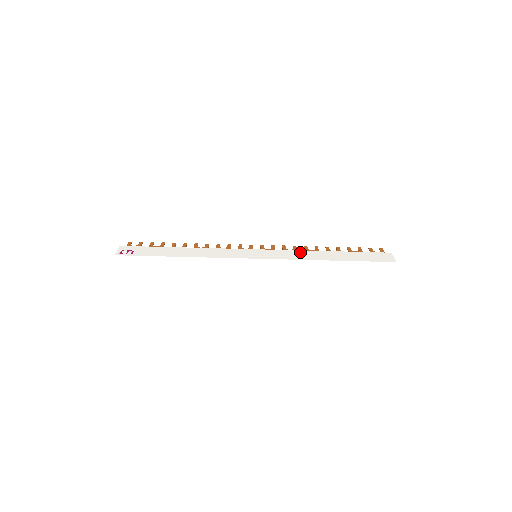
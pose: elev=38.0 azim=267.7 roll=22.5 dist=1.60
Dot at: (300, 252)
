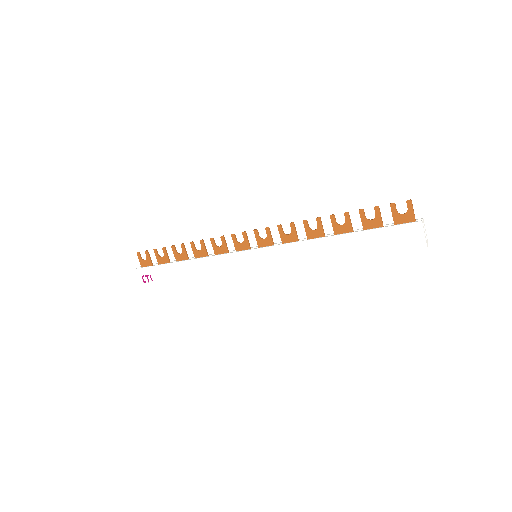
Dot at: (300, 247)
